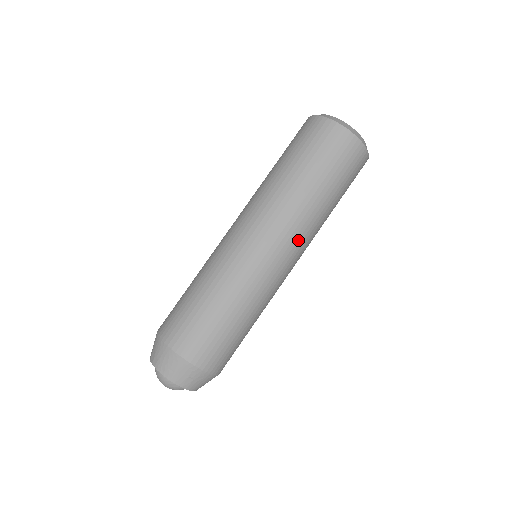
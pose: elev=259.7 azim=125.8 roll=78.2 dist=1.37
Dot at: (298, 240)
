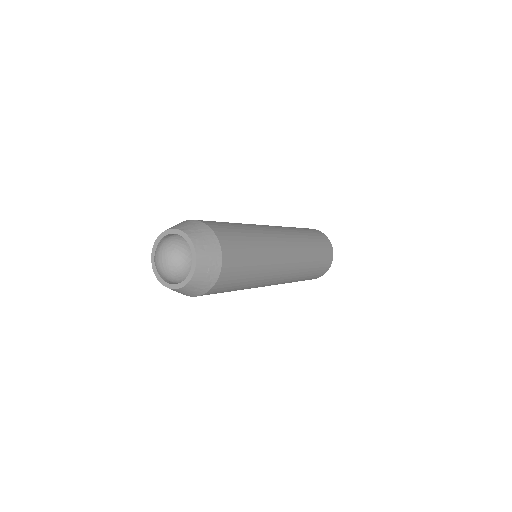
Dot at: (293, 270)
